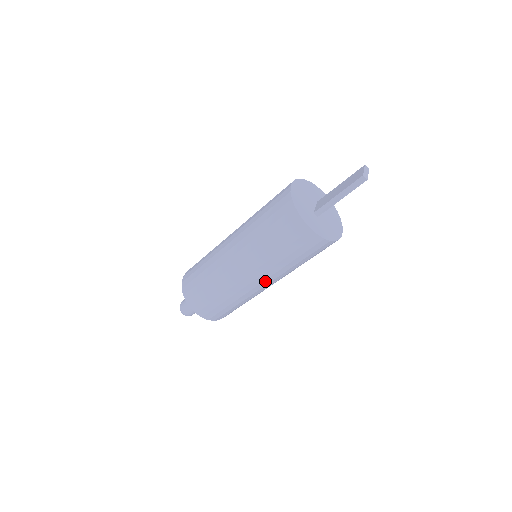
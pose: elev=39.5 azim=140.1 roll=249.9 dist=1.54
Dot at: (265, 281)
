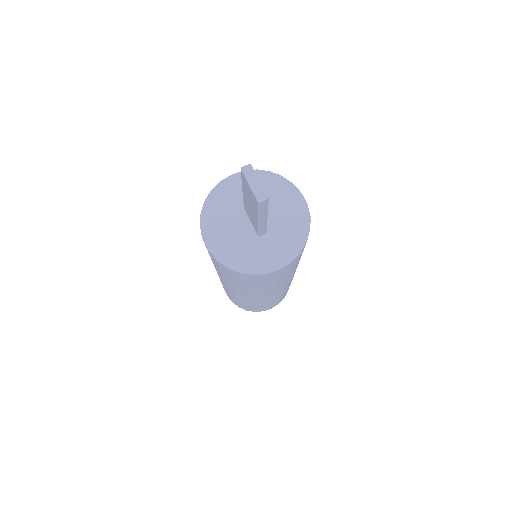
Dot at: occluded
